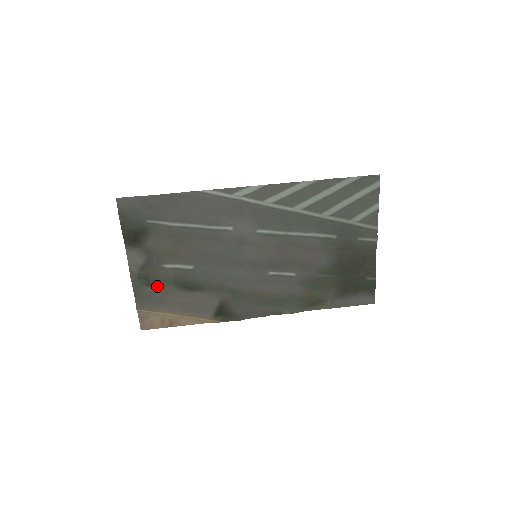
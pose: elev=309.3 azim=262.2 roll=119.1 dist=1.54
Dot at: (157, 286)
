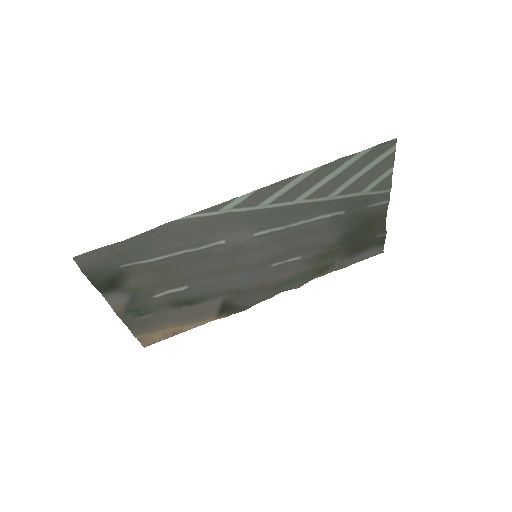
Dot at: (150, 312)
